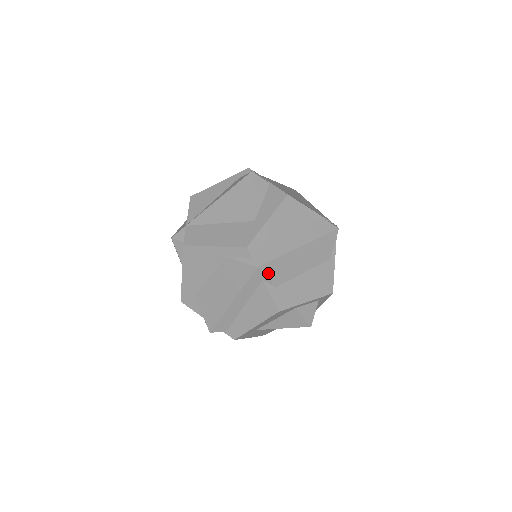
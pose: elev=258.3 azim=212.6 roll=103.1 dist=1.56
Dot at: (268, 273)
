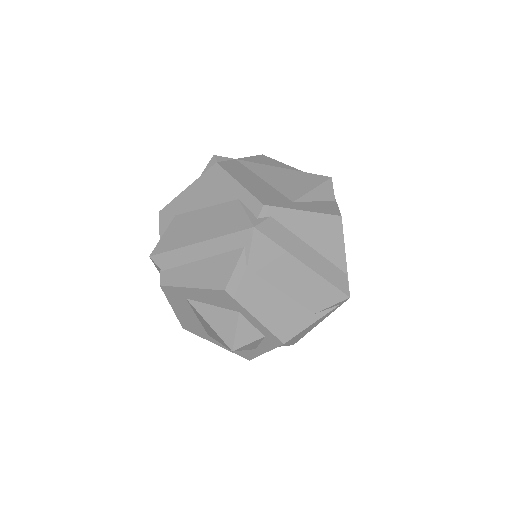
Dot at: (255, 246)
